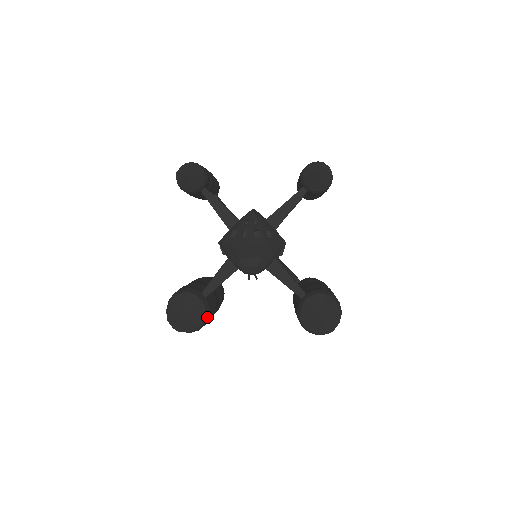
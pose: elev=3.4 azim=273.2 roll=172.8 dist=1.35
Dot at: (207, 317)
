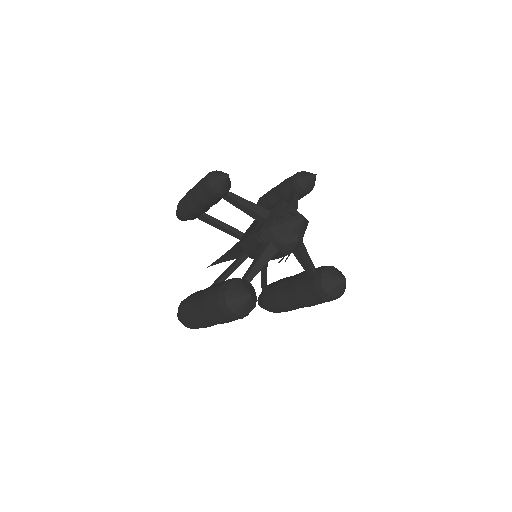
Dot at: occluded
